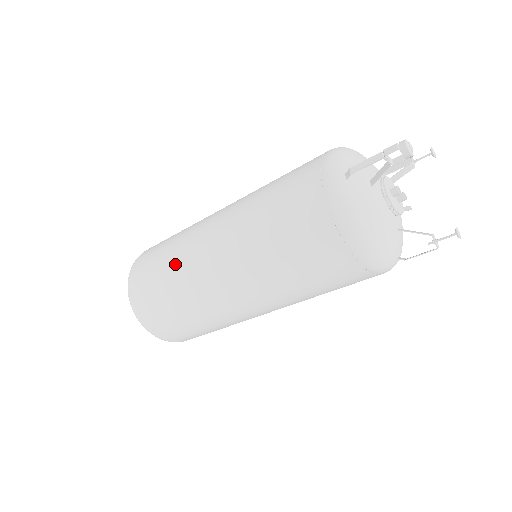
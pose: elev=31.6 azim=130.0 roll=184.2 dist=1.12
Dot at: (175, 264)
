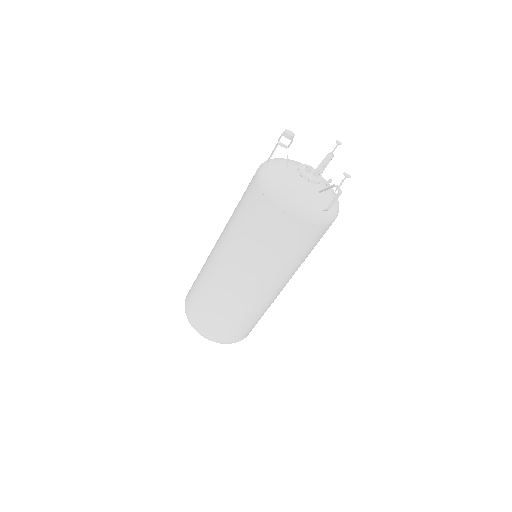
Dot at: (202, 272)
